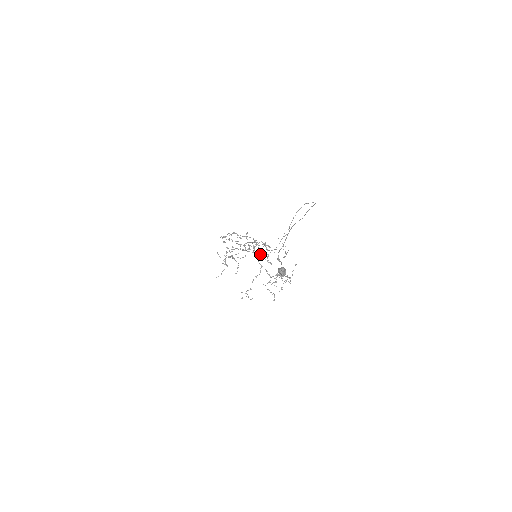
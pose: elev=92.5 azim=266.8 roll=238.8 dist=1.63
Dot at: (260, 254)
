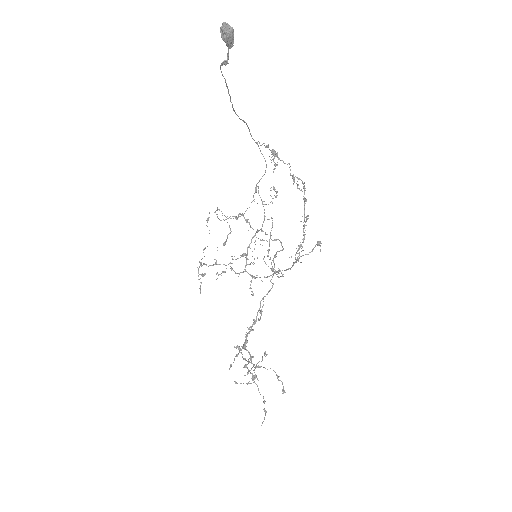
Dot at: occluded
